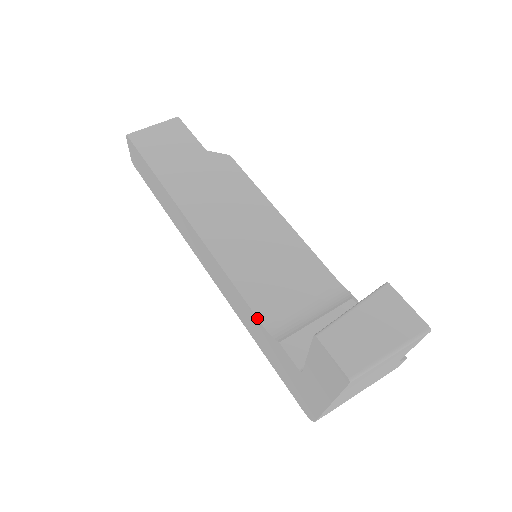
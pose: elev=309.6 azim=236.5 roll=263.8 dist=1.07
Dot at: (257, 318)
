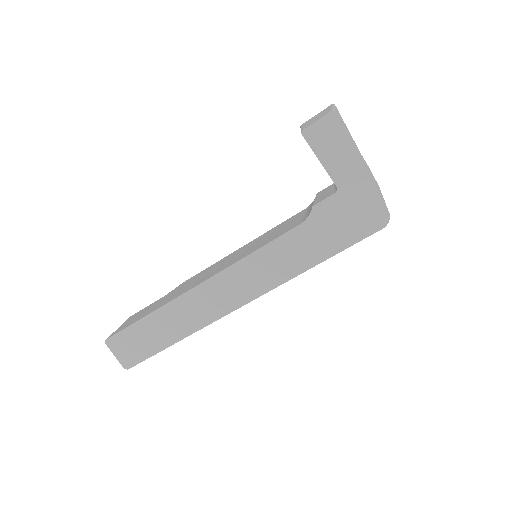
Dot at: (291, 230)
